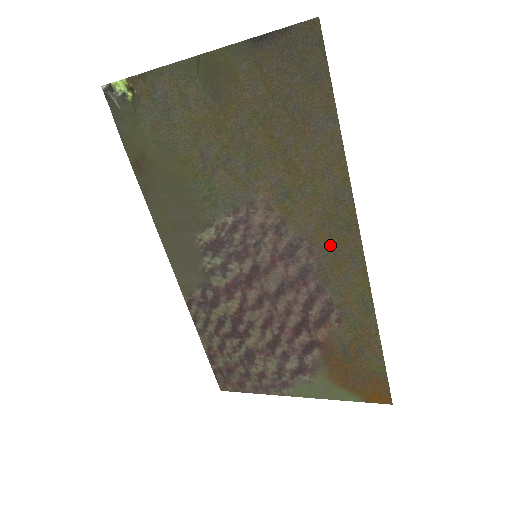
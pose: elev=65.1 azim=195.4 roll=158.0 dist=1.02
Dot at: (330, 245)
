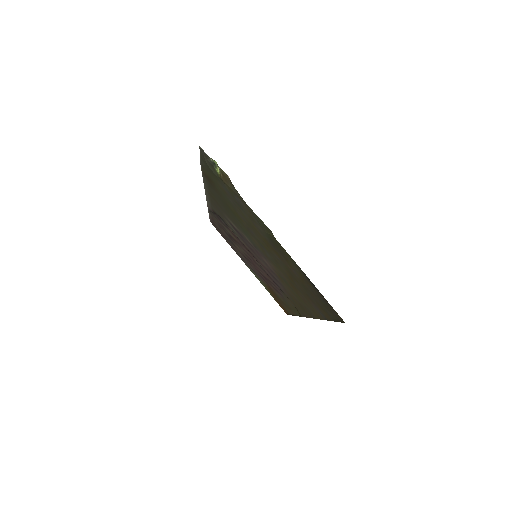
Dot at: (294, 301)
